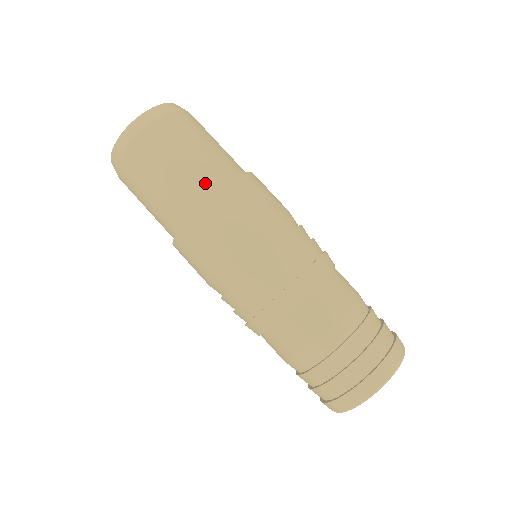
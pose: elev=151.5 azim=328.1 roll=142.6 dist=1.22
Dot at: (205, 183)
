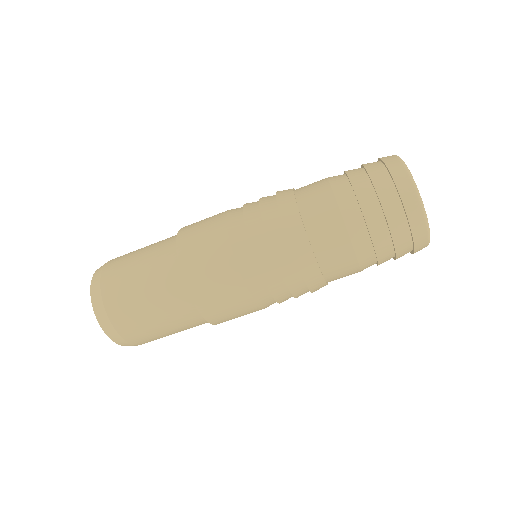
Dot at: (175, 291)
